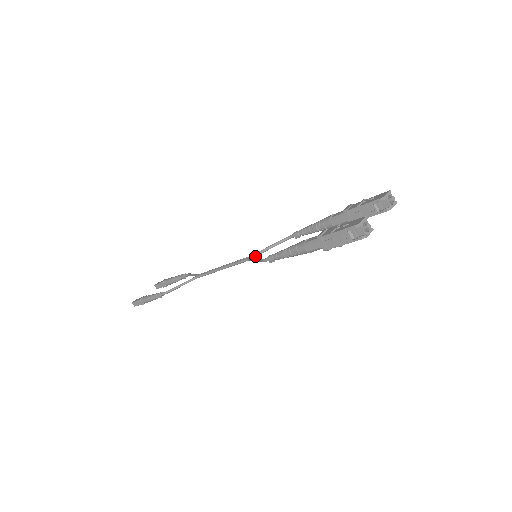
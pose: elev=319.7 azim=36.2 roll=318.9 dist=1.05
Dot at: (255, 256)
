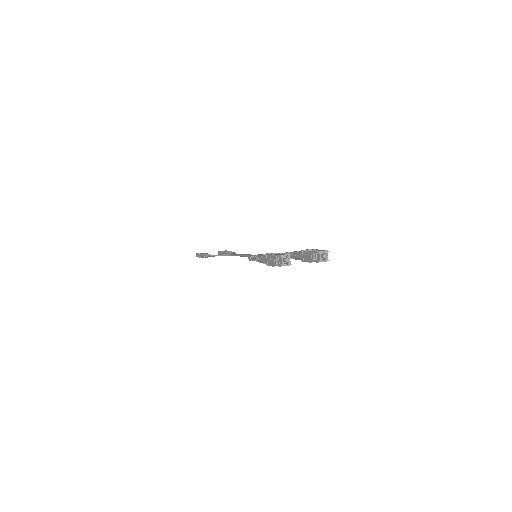
Dot at: occluded
